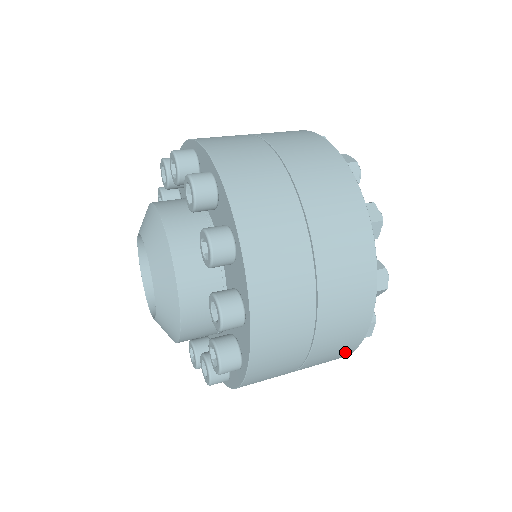
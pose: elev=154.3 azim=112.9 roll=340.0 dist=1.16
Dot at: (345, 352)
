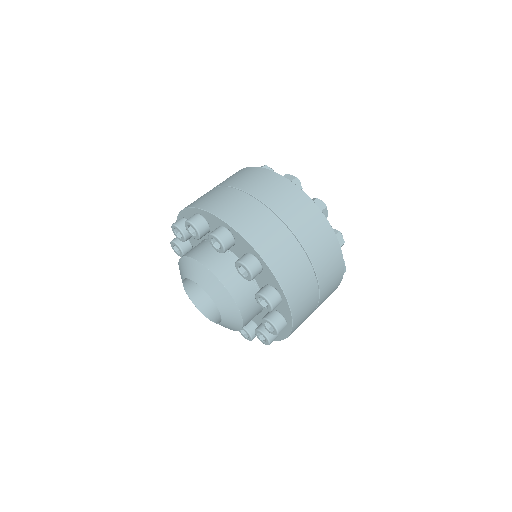
Dot at: occluded
